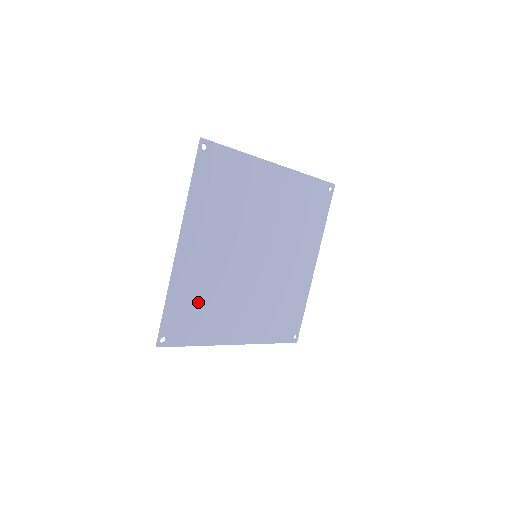
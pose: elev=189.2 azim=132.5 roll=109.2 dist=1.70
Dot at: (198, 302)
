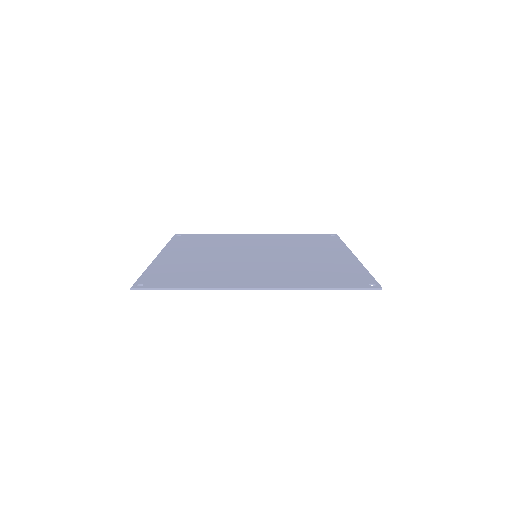
Dot at: occluded
